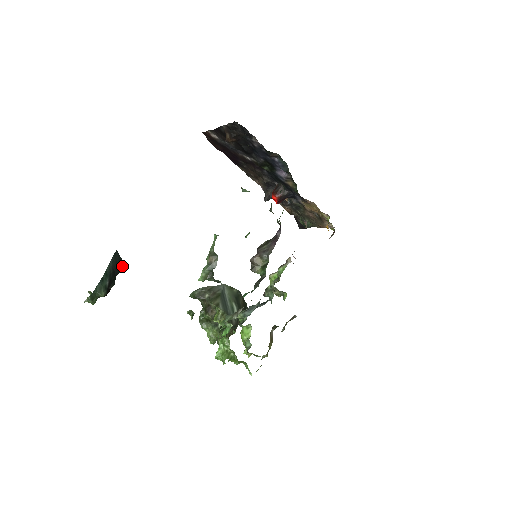
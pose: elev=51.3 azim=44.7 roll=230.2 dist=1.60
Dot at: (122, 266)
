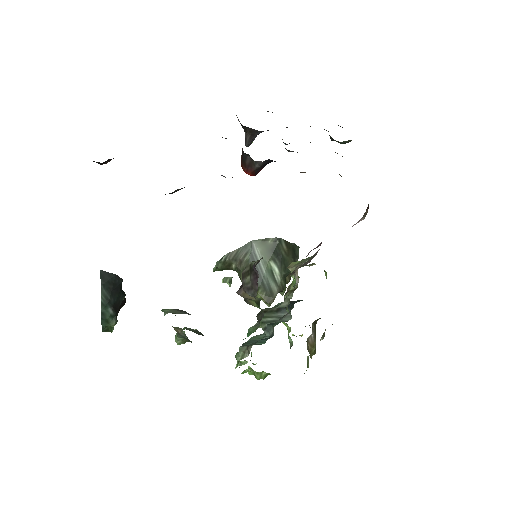
Dot at: (119, 279)
